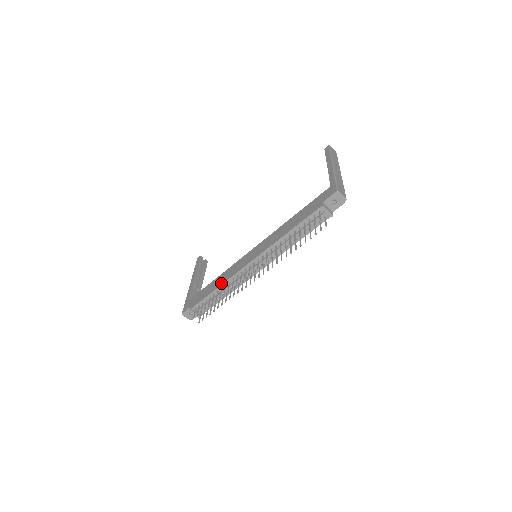
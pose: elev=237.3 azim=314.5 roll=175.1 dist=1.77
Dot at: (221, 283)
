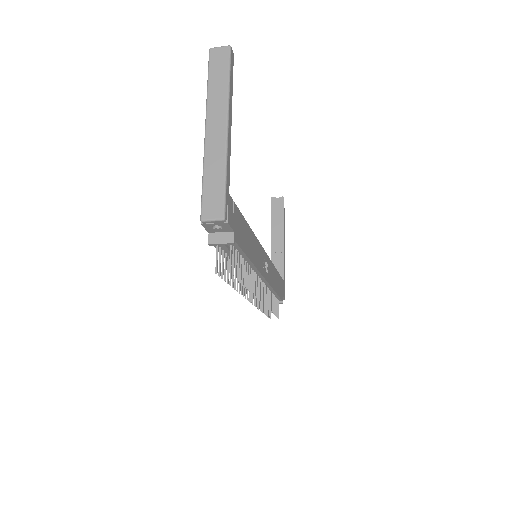
Dot at: occluded
